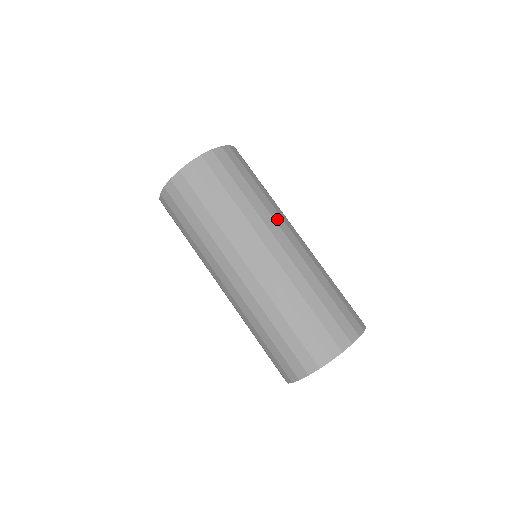
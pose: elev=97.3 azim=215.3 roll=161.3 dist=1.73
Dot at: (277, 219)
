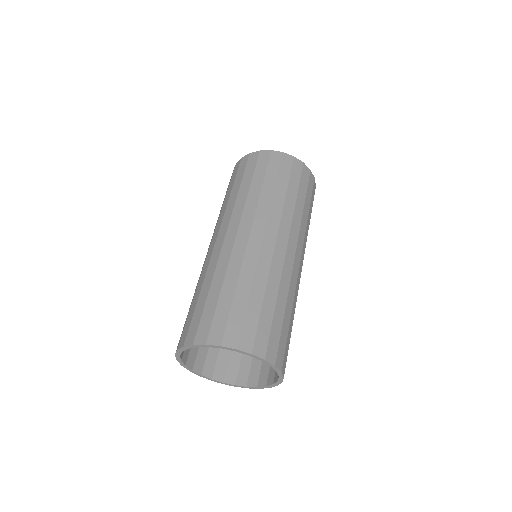
Dot at: occluded
